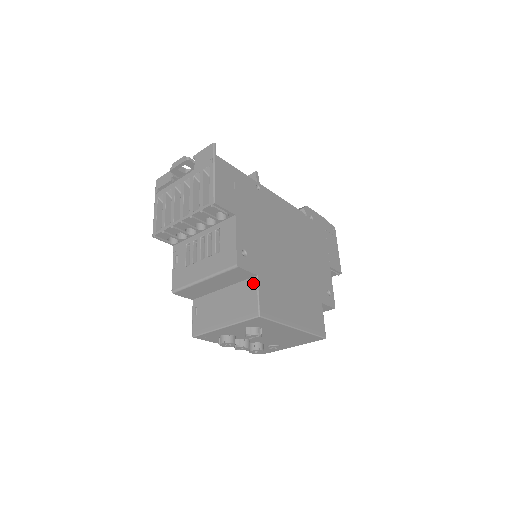
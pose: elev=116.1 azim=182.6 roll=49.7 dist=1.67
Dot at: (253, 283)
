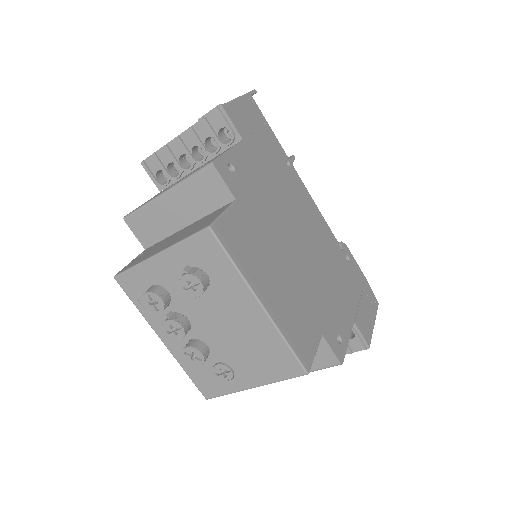
Dot at: (225, 206)
